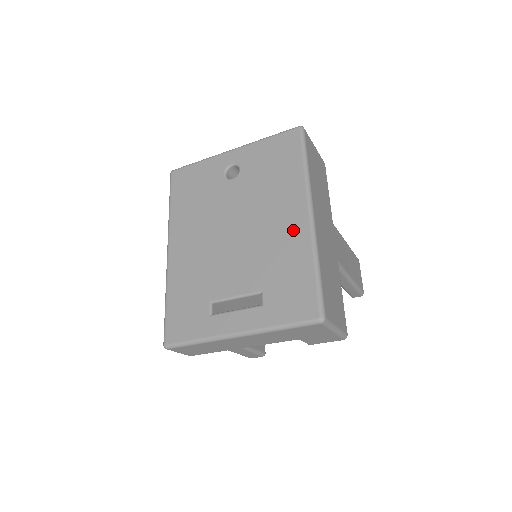
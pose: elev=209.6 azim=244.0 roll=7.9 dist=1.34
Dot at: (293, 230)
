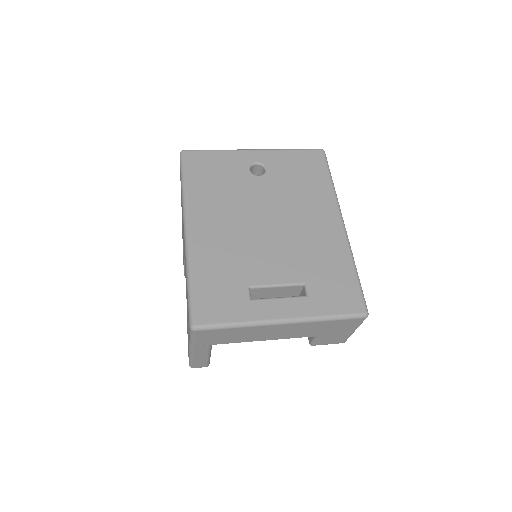
Dot at: (330, 234)
